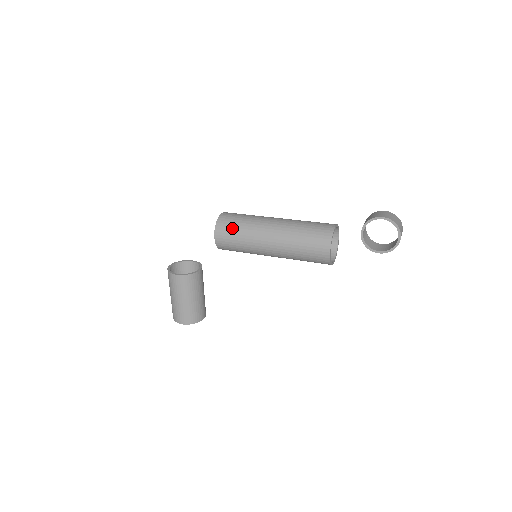
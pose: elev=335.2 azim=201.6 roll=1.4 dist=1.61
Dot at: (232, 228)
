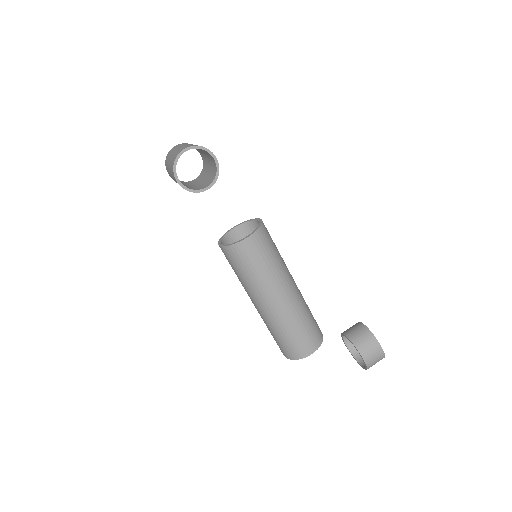
Dot at: (237, 266)
